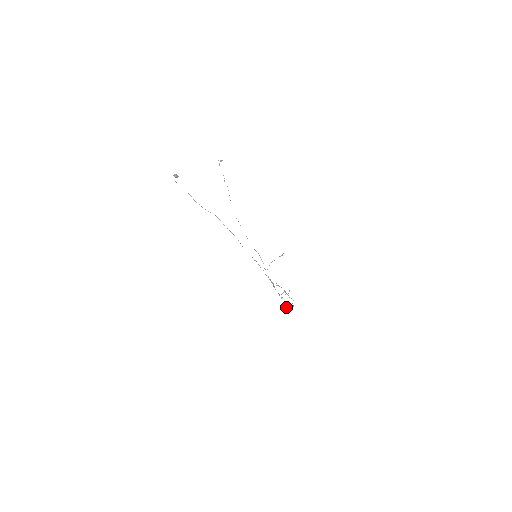
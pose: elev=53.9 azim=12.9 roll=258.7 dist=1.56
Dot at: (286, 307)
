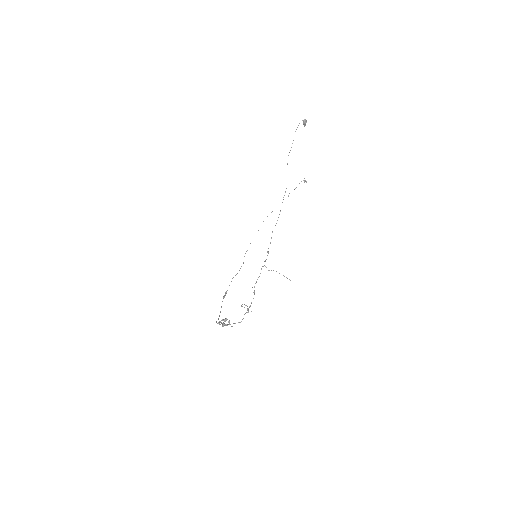
Dot at: (225, 319)
